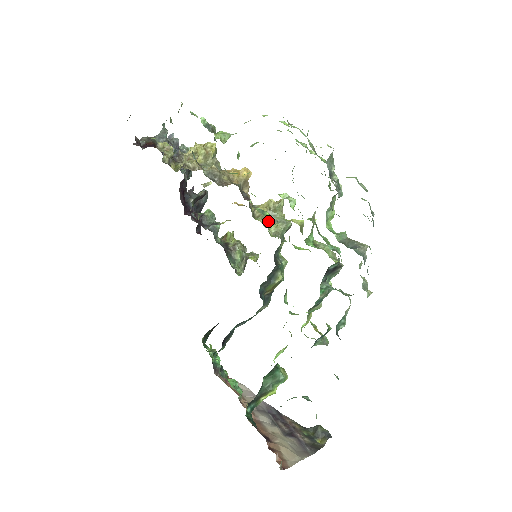
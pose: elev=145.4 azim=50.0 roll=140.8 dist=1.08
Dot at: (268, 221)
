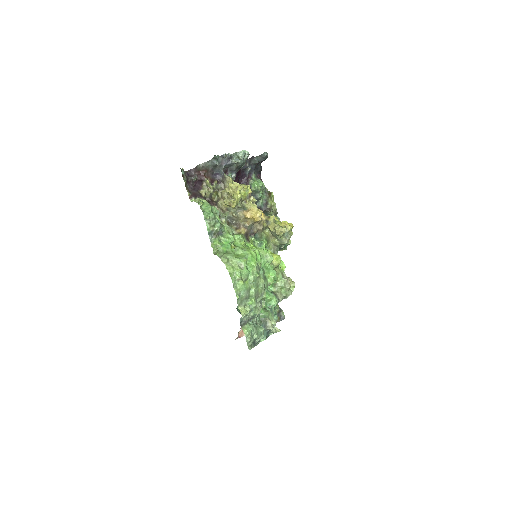
Dot at: (273, 236)
